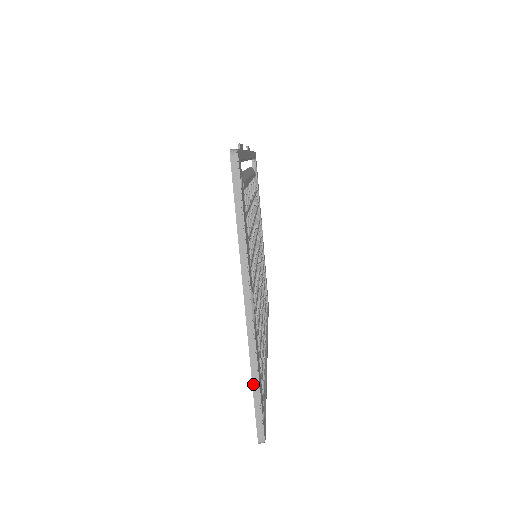
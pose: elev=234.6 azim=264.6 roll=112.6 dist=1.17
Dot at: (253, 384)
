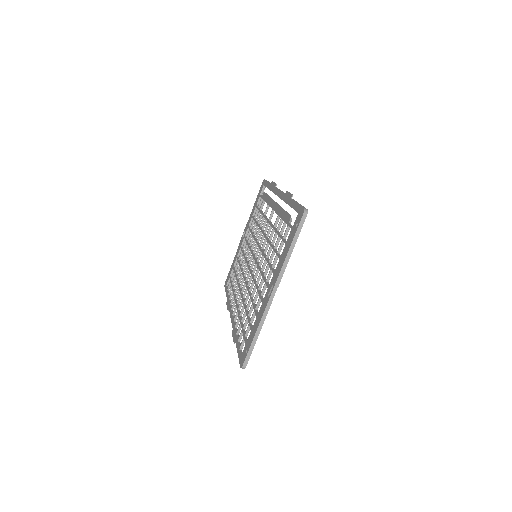
Dot at: (256, 334)
